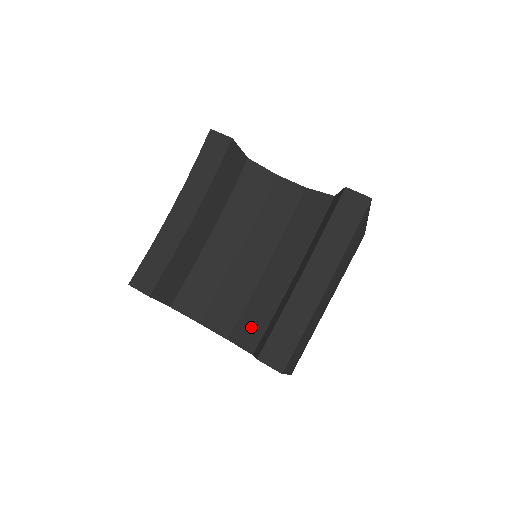
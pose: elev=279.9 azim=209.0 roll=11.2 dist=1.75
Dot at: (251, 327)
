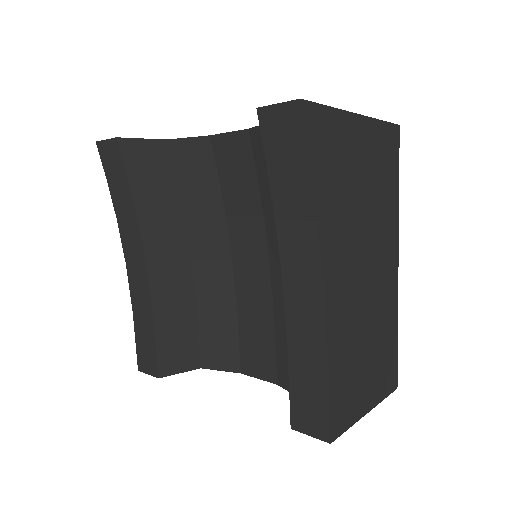
Dot at: occluded
